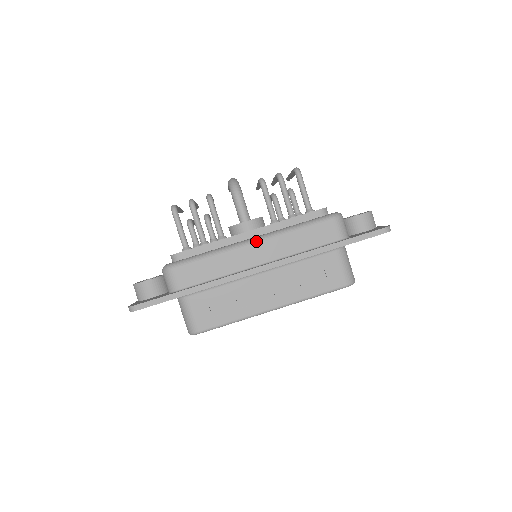
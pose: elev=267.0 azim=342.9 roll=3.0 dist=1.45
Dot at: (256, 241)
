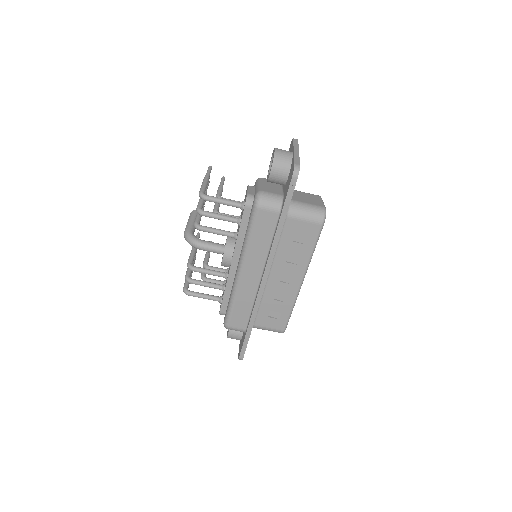
Dot at: (241, 270)
